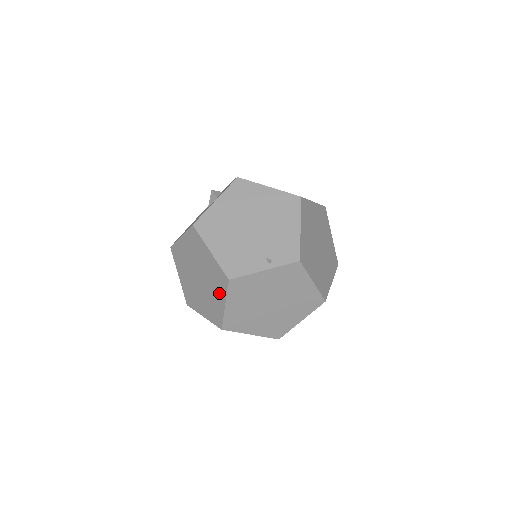
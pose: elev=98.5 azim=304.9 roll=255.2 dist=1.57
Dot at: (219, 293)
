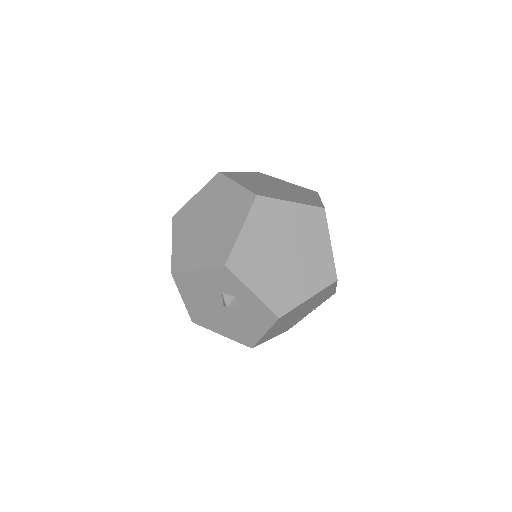
Dot at: occluded
